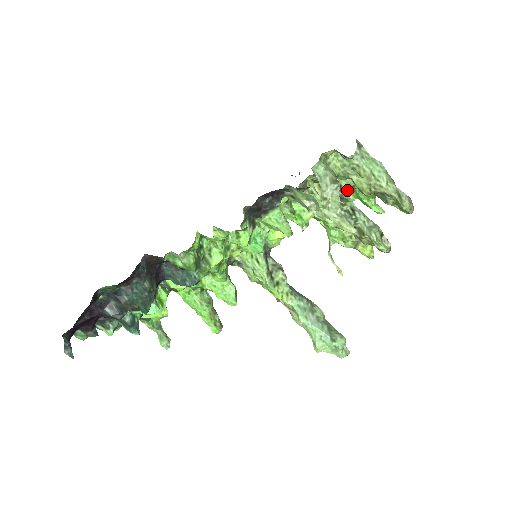
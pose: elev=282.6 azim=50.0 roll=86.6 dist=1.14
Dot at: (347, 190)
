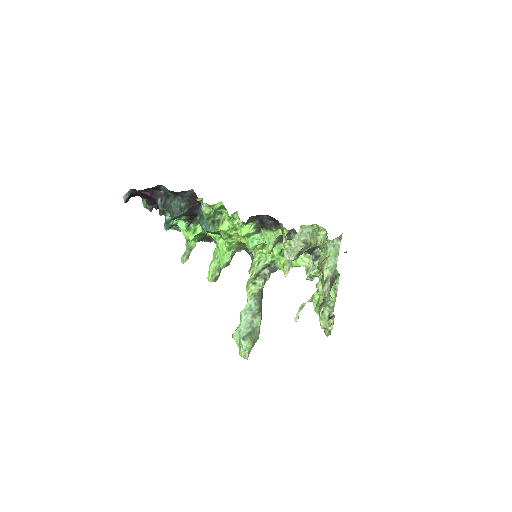
Dot at: occluded
